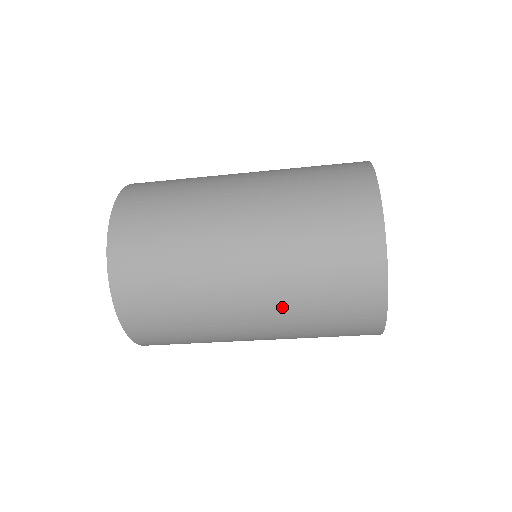
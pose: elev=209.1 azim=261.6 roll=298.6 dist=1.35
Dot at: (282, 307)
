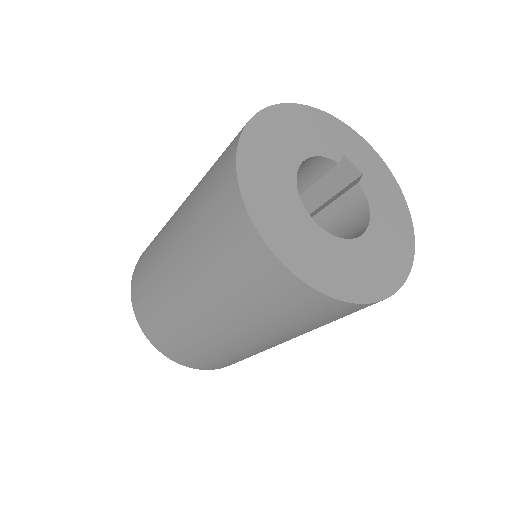
Dot at: (227, 312)
